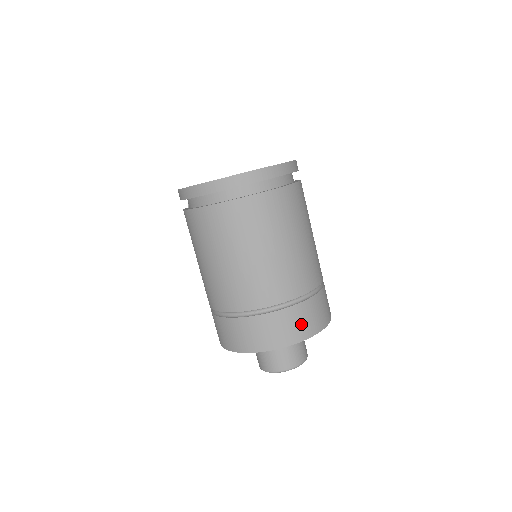
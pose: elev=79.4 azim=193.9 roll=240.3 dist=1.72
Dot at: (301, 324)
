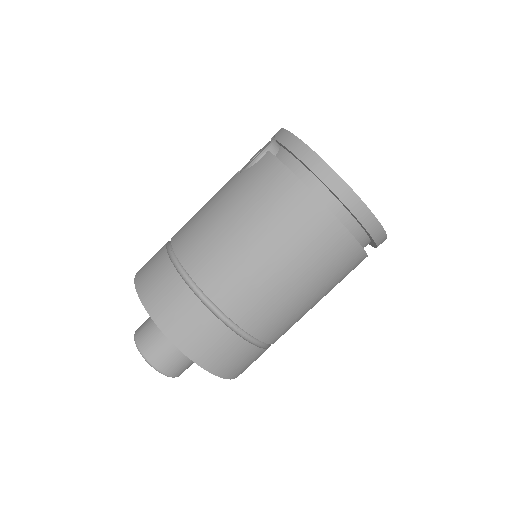
Dot at: (247, 365)
